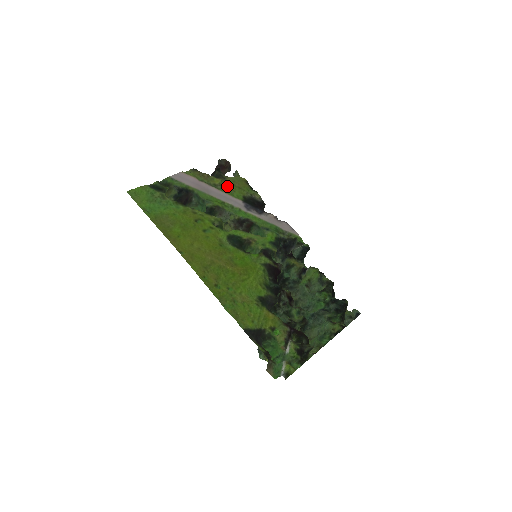
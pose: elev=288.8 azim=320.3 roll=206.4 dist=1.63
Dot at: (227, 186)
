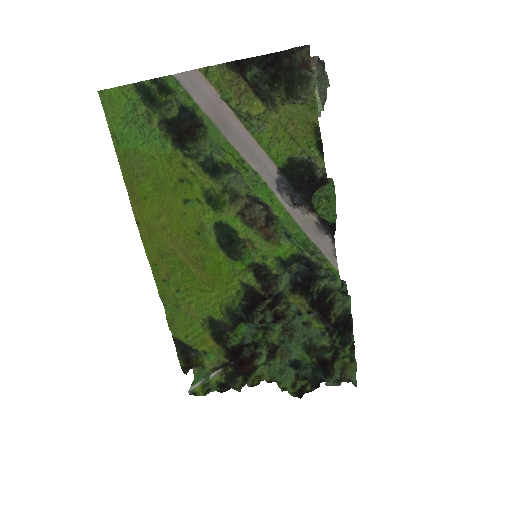
Dot at: (271, 125)
